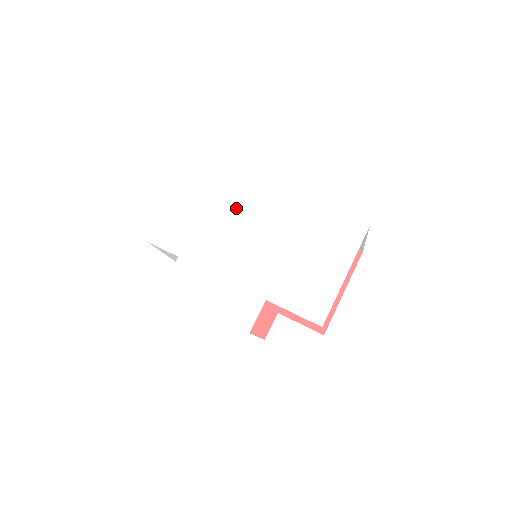
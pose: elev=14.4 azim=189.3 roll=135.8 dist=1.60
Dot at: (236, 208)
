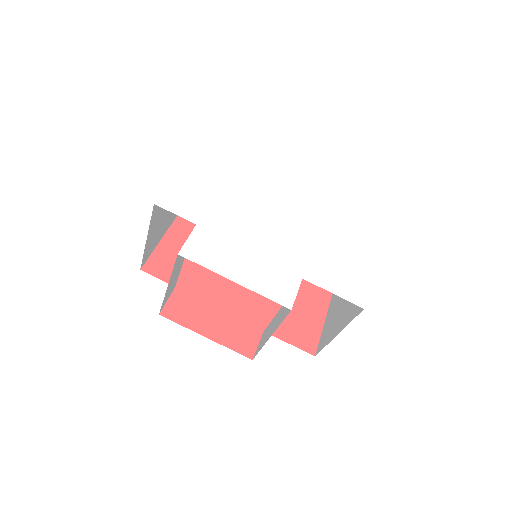
Dot at: (256, 191)
